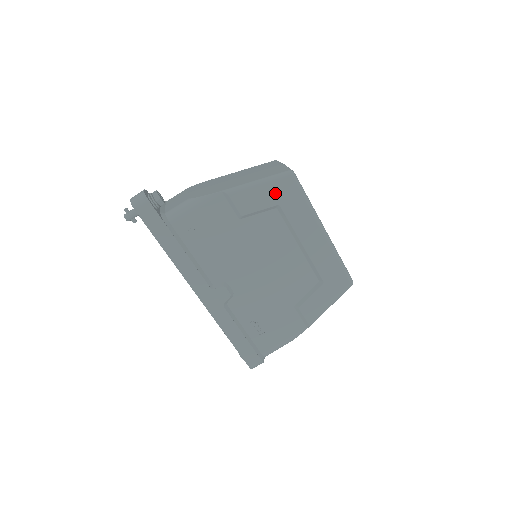
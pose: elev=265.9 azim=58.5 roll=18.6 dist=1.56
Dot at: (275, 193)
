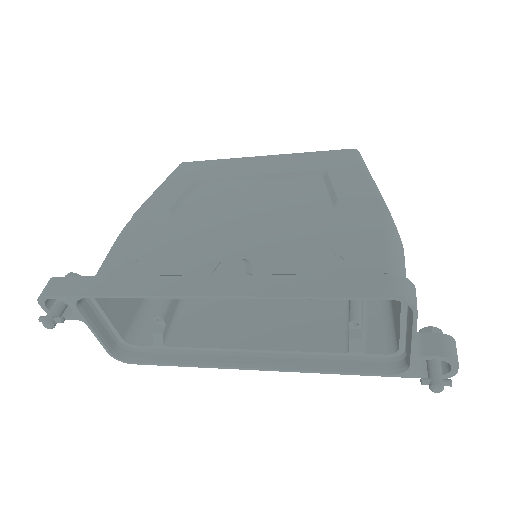
Dot at: (182, 178)
